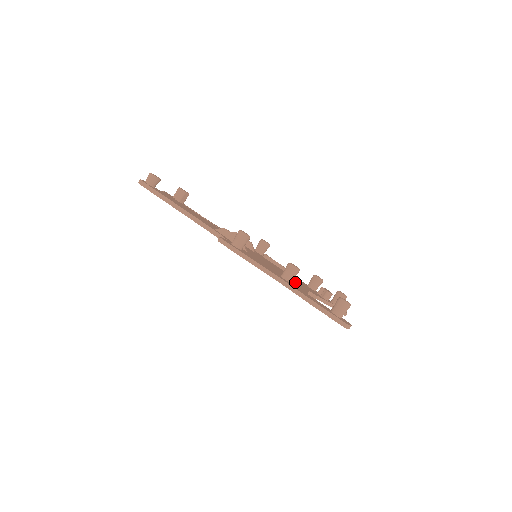
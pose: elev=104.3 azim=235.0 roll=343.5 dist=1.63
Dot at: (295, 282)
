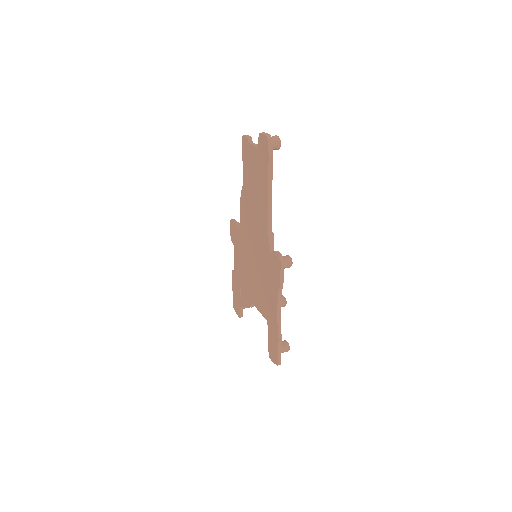
Dot at: occluded
